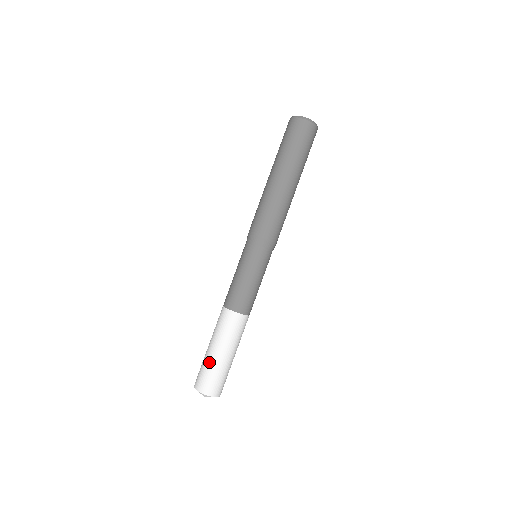
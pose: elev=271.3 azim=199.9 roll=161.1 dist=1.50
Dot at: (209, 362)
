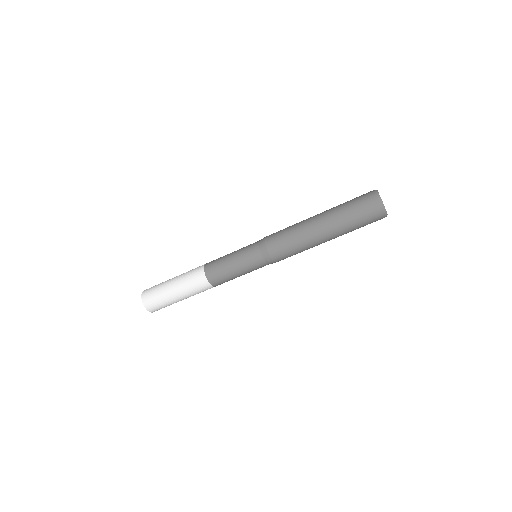
Dot at: (163, 284)
